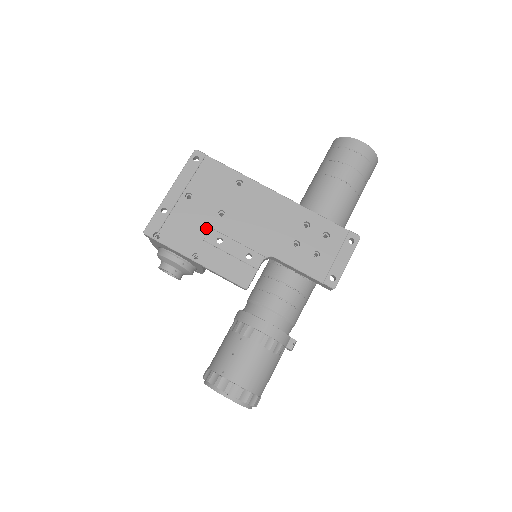
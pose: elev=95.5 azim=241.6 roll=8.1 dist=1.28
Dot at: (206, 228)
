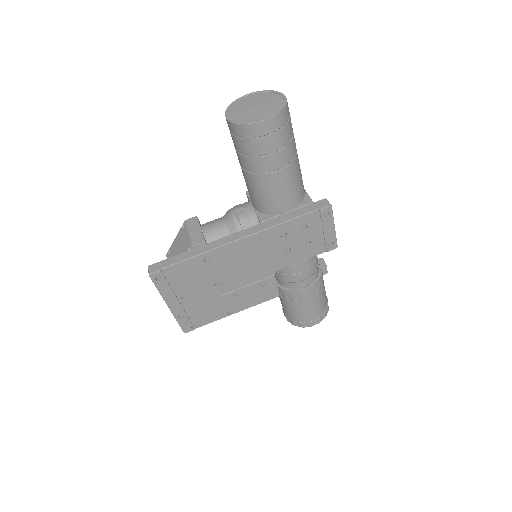
Dot at: (218, 298)
